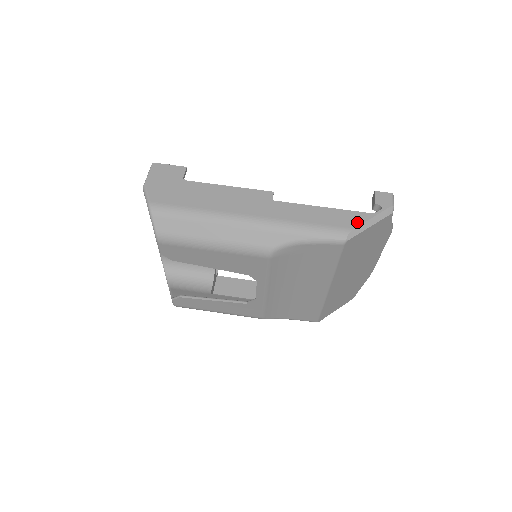
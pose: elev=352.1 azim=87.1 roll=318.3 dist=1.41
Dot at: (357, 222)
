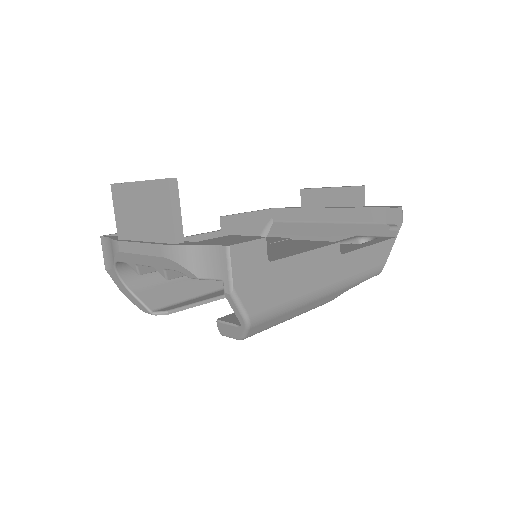
Dot at: (388, 253)
